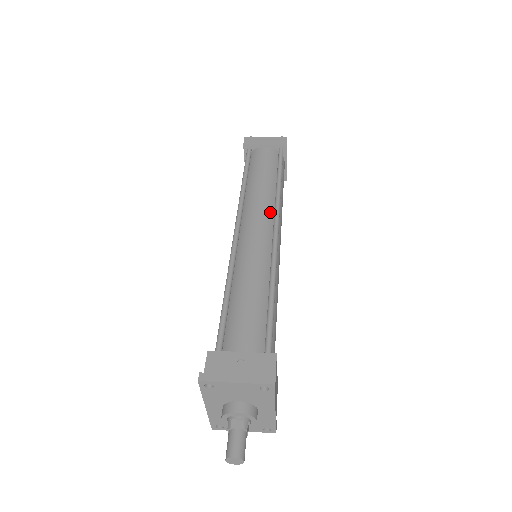
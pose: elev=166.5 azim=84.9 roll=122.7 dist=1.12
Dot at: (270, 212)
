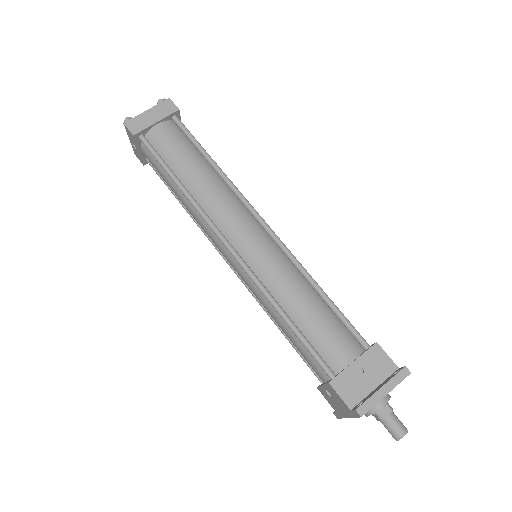
Dot at: (239, 205)
